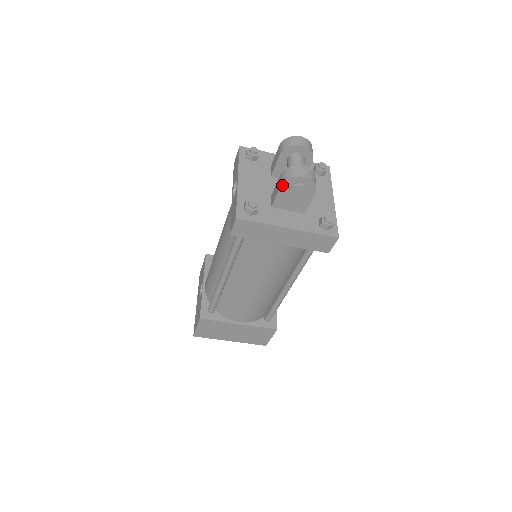
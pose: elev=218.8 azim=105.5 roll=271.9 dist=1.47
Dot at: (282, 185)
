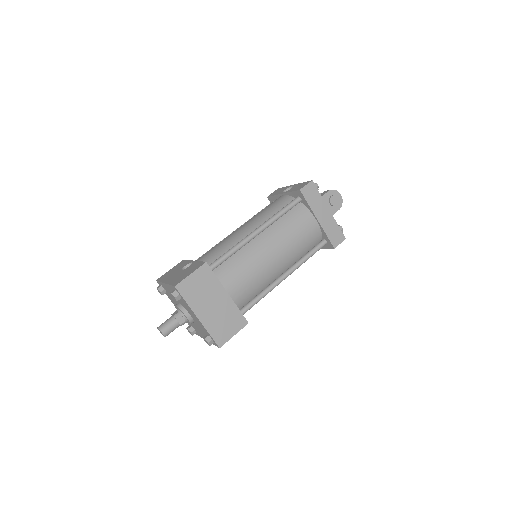
Dot at: (329, 191)
